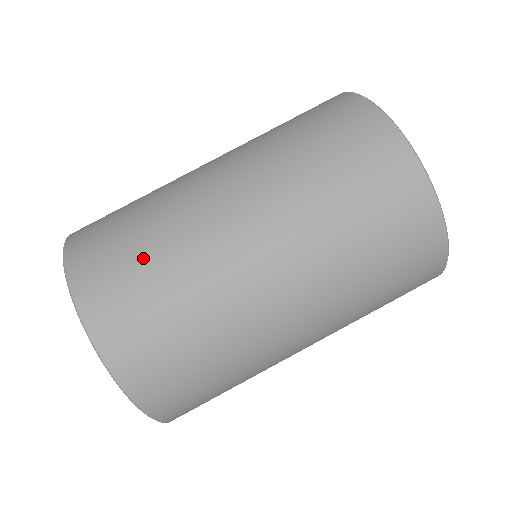
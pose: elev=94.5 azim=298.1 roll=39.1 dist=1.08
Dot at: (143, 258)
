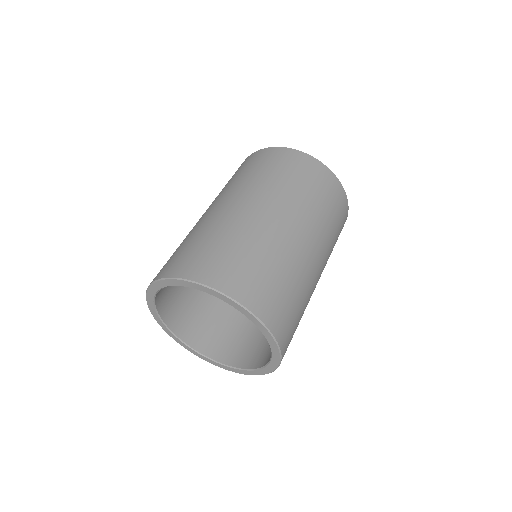
Dot at: occluded
